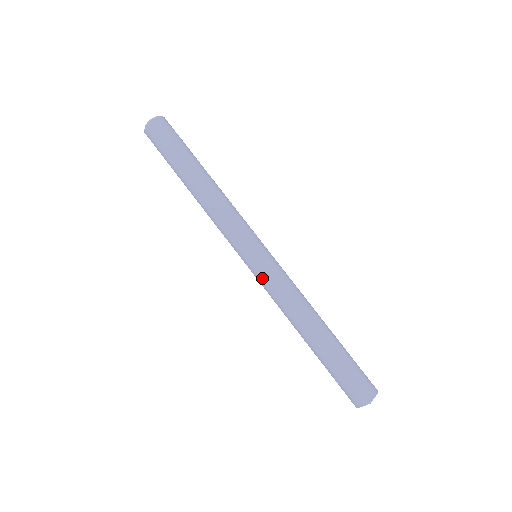
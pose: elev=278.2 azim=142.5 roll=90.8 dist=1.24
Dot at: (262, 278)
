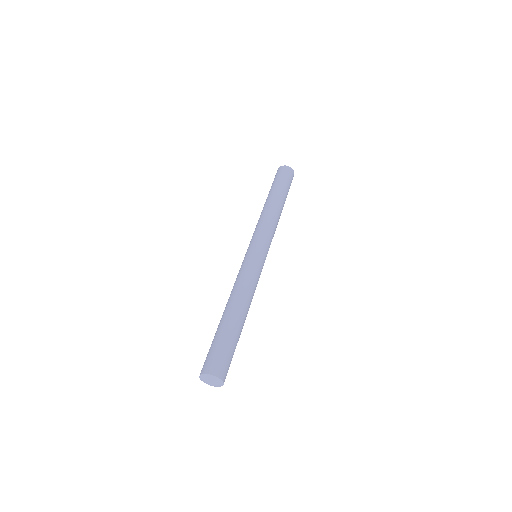
Dot at: (242, 264)
